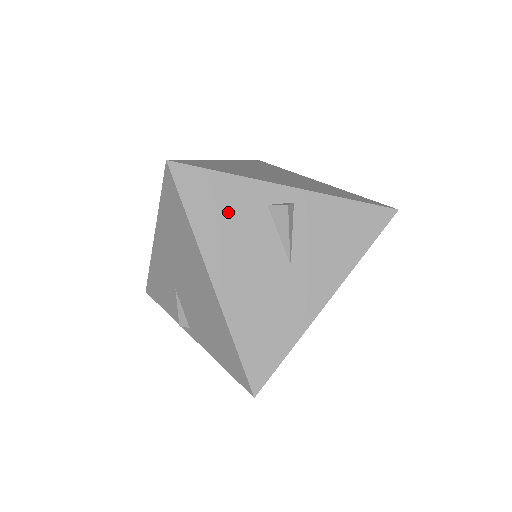
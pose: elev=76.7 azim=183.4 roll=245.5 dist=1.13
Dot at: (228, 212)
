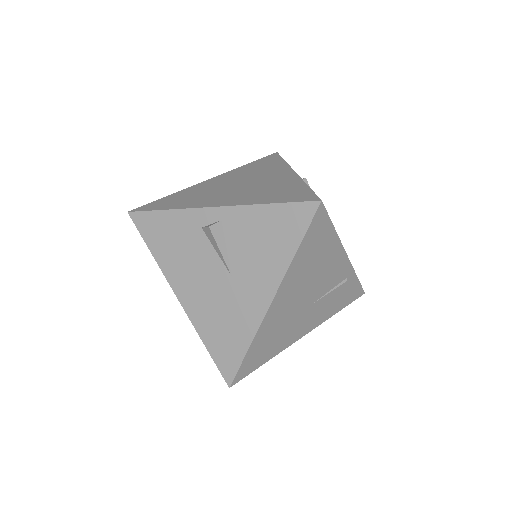
Dot at: (175, 241)
